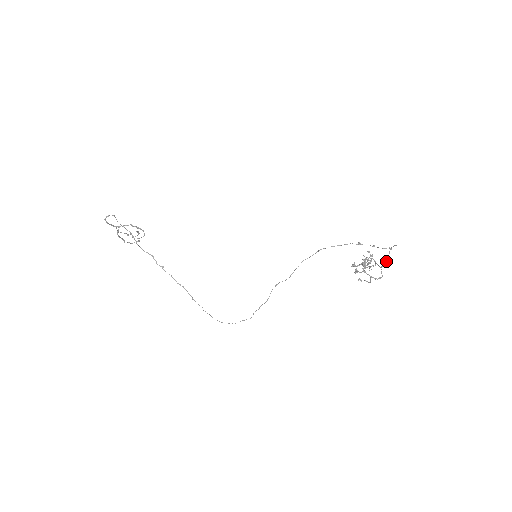
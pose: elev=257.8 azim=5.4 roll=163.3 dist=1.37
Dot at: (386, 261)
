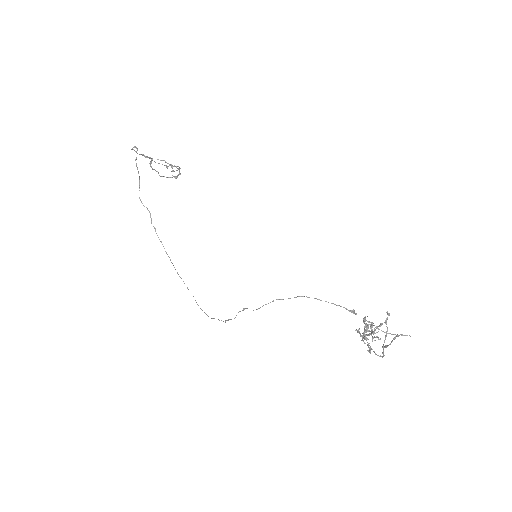
Dot at: (387, 346)
